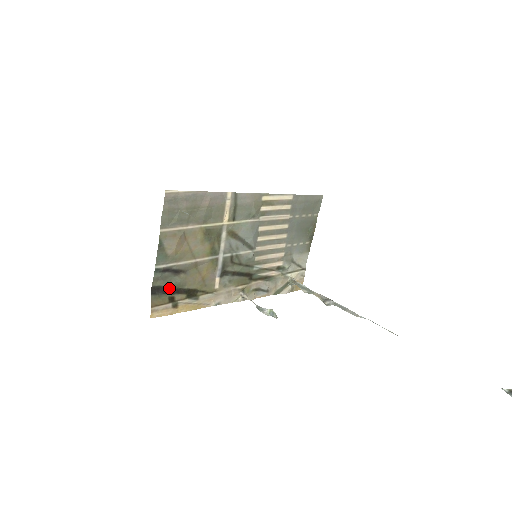
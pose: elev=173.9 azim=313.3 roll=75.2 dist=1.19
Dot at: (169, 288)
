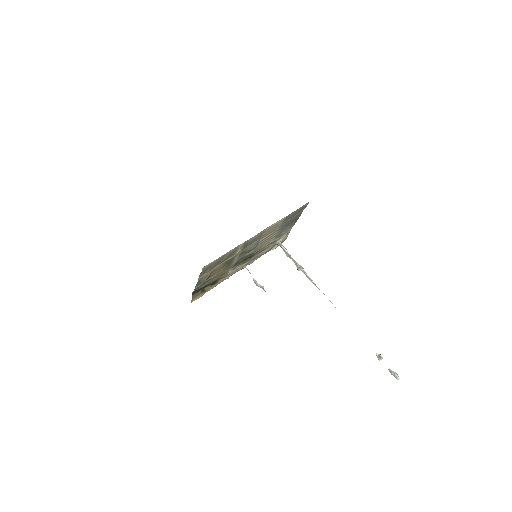
Dot at: (202, 288)
